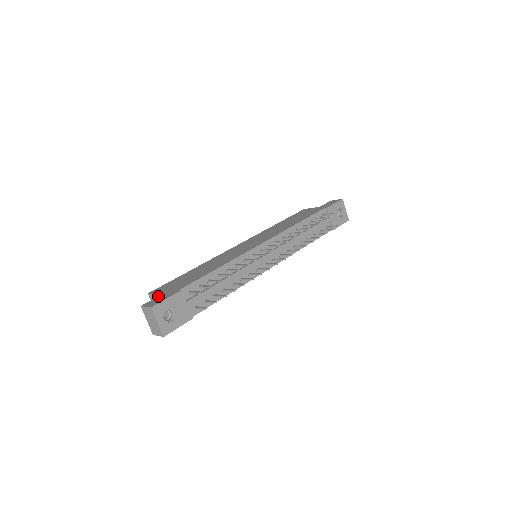
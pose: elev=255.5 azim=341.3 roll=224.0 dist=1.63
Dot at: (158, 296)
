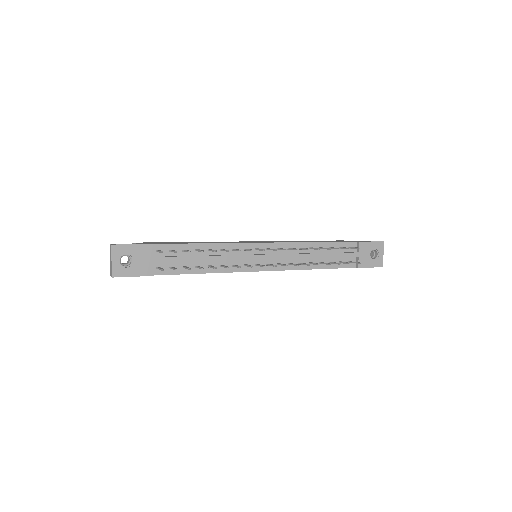
Dot at: occluded
